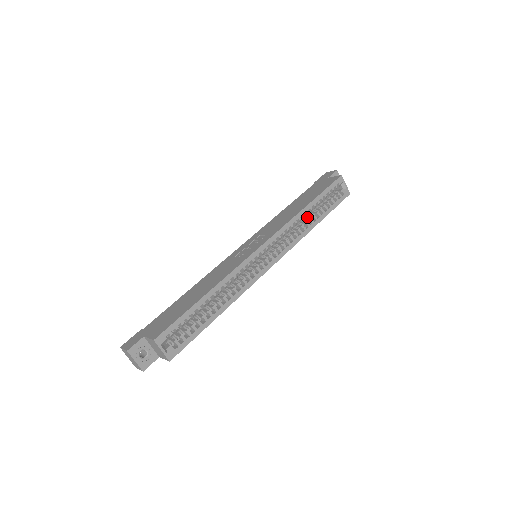
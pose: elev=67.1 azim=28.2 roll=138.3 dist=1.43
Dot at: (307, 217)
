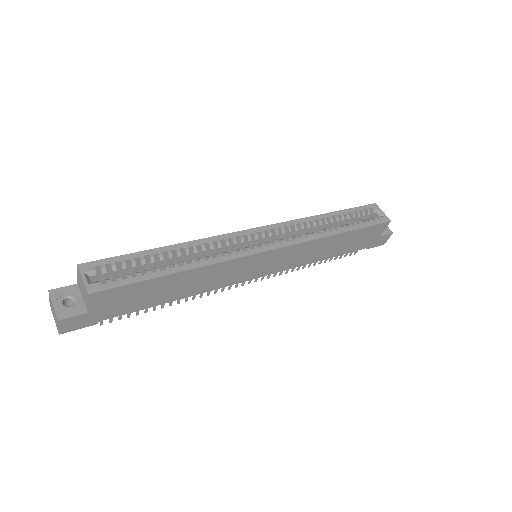
Dot at: occluded
